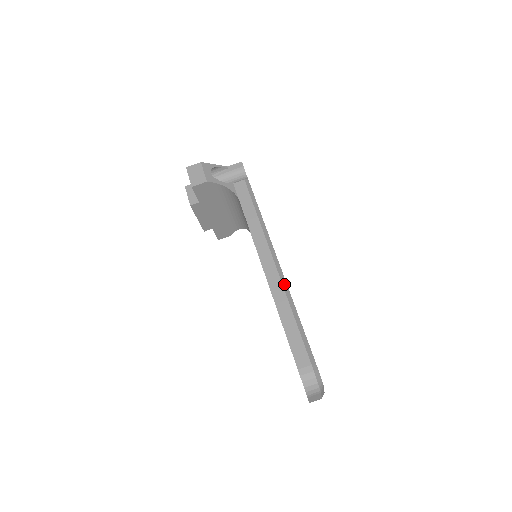
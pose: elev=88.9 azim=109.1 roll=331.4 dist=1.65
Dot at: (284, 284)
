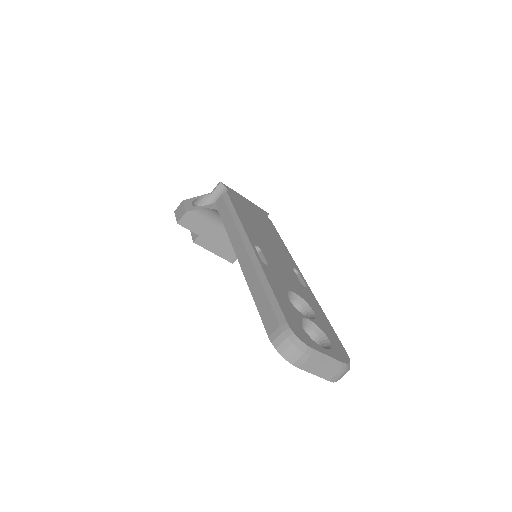
Dot at: (254, 261)
